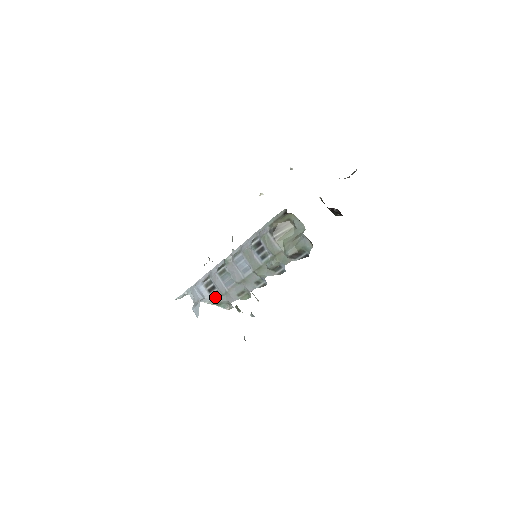
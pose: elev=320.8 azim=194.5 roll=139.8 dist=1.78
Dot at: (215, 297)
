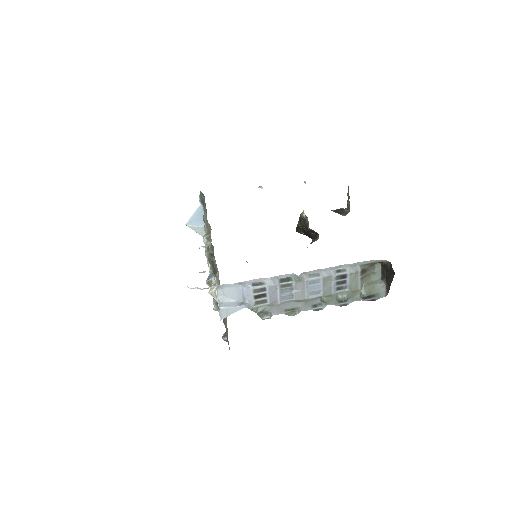
Dot at: (259, 305)
